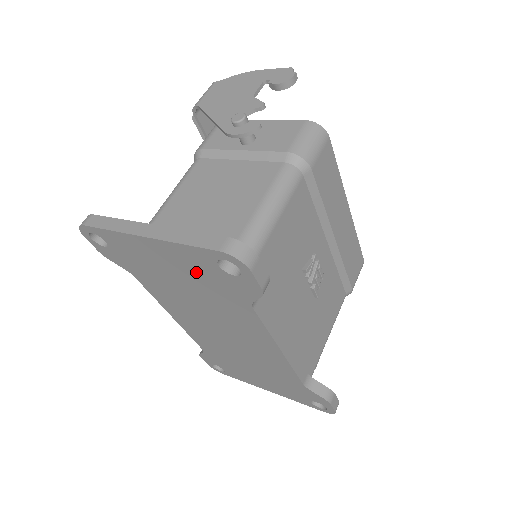
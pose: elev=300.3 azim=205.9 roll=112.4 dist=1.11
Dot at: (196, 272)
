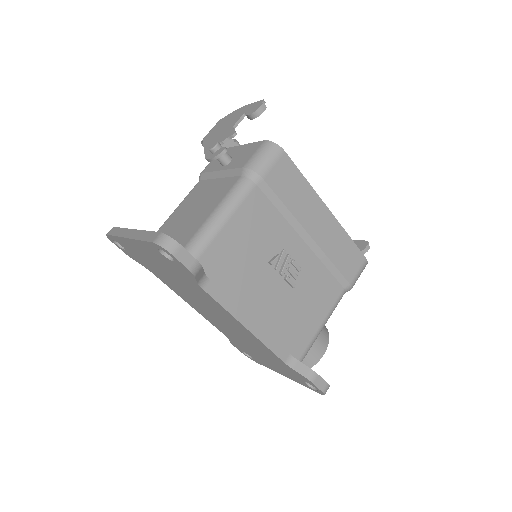
Dot at: (162, 262)
